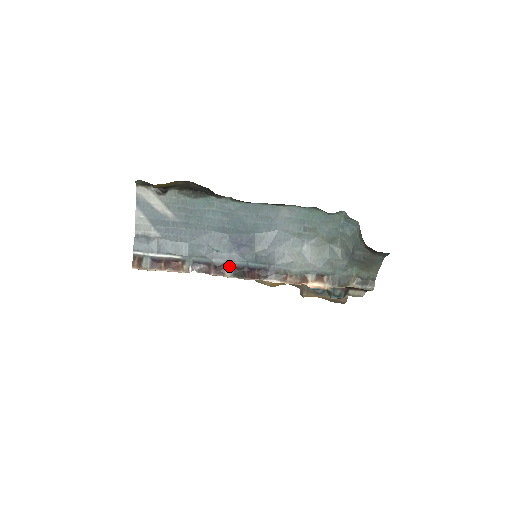
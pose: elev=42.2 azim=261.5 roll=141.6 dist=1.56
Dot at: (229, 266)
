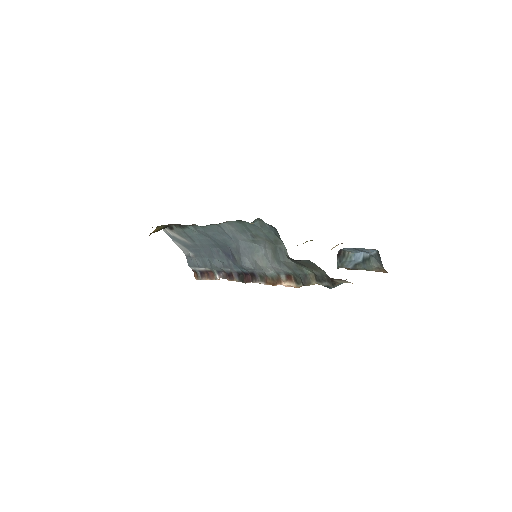
Dot at: (234, 272)
